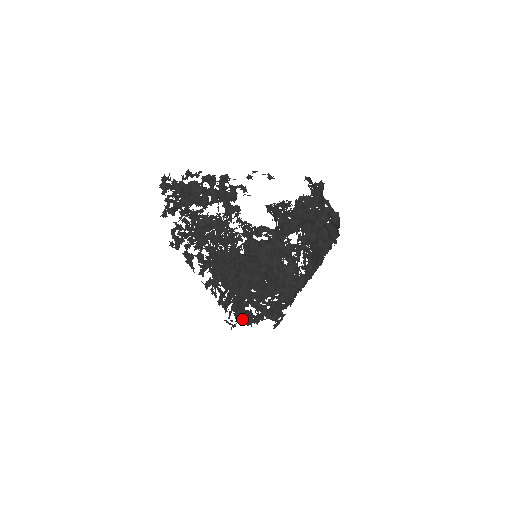
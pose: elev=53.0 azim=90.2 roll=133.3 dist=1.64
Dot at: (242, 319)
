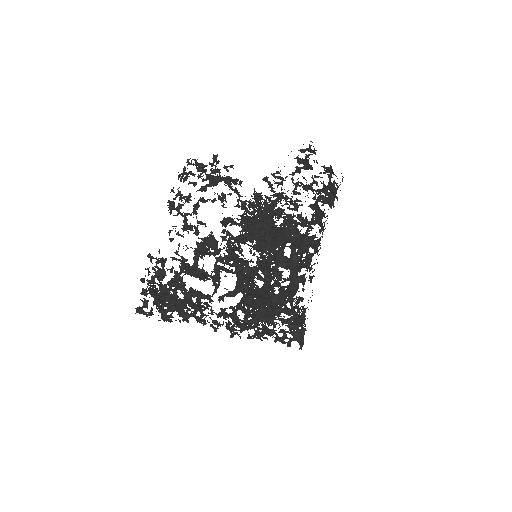
Dot at: occluded
